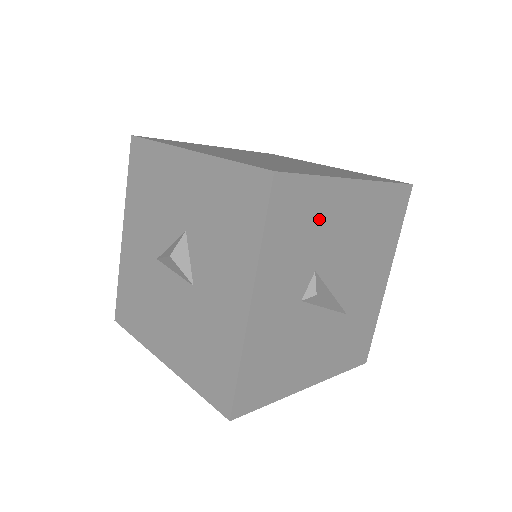
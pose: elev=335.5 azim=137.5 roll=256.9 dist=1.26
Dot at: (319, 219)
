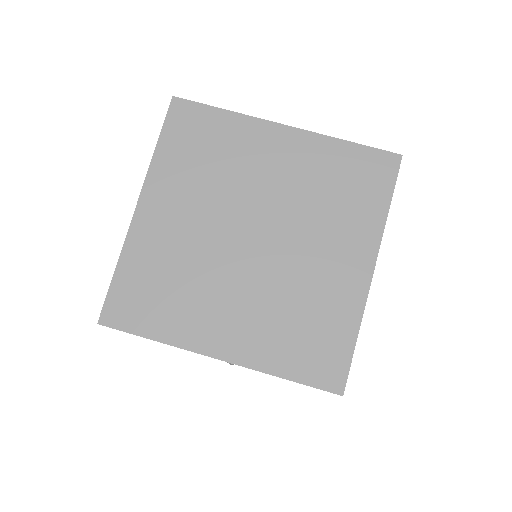
Dot at: occluded
